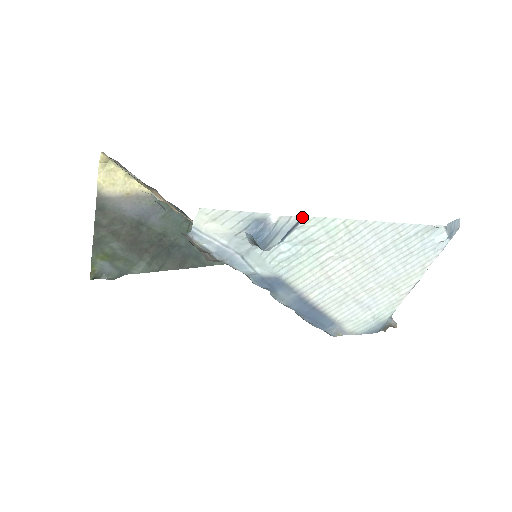
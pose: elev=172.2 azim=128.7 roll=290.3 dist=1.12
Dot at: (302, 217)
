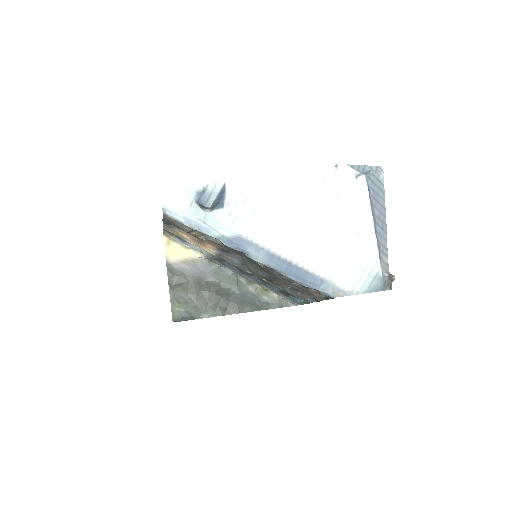
Dot at: (225, 183)
